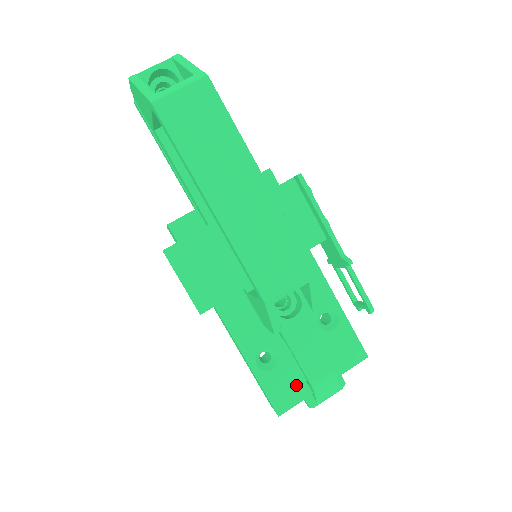
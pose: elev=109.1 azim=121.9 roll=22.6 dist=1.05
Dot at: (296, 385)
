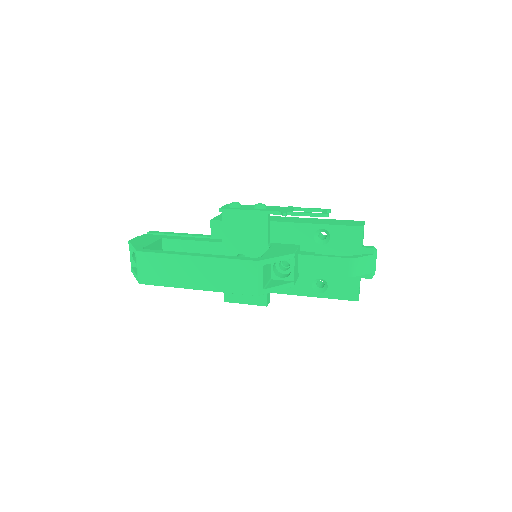
Dot at: (347, 280)
